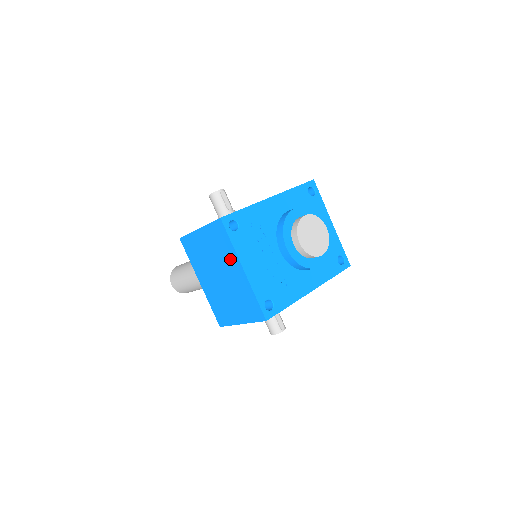
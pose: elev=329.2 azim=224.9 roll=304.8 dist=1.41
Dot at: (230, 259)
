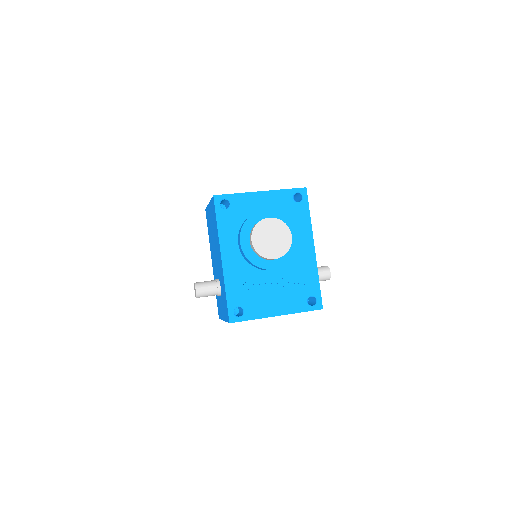
Dot at: occluded
